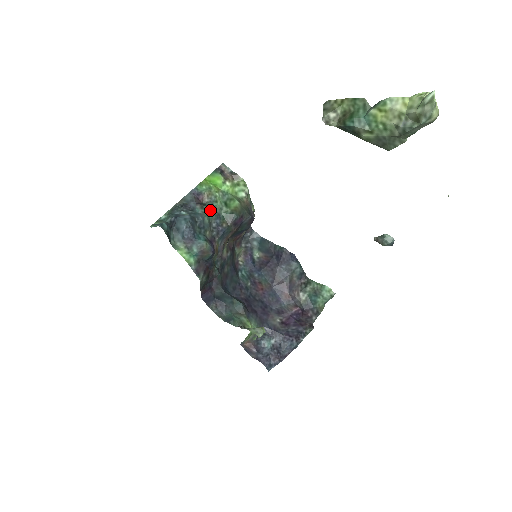
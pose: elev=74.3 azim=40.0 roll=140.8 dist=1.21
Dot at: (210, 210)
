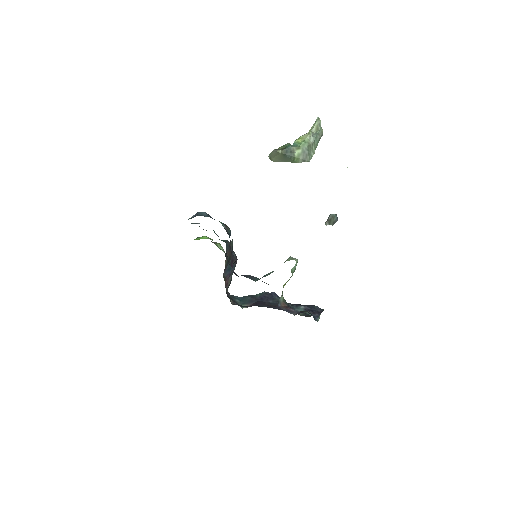
Dot at: occluded
